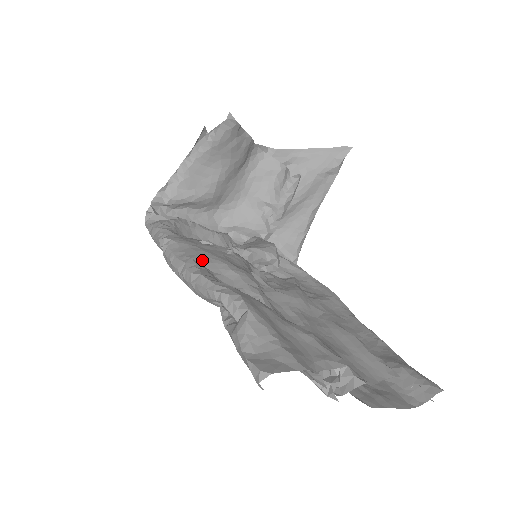
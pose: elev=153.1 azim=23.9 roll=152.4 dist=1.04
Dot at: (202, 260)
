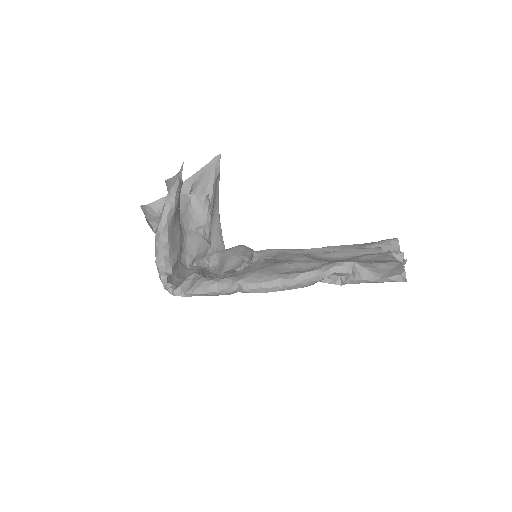
Dot at: (278, 271)
